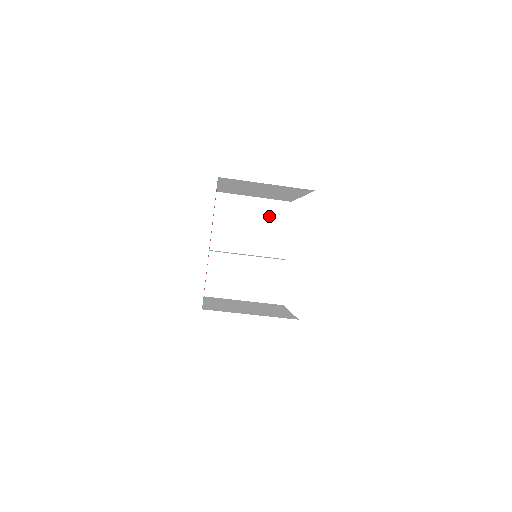
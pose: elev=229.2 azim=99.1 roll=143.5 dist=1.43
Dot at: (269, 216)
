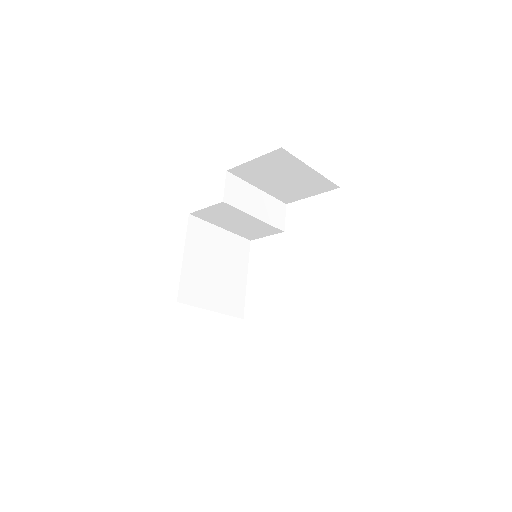
Dot at: (309, 183)
